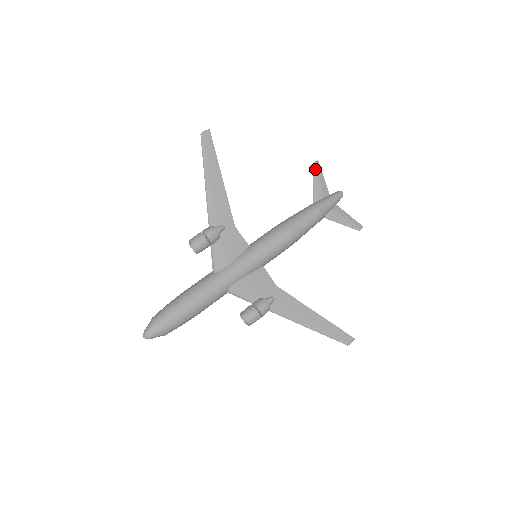
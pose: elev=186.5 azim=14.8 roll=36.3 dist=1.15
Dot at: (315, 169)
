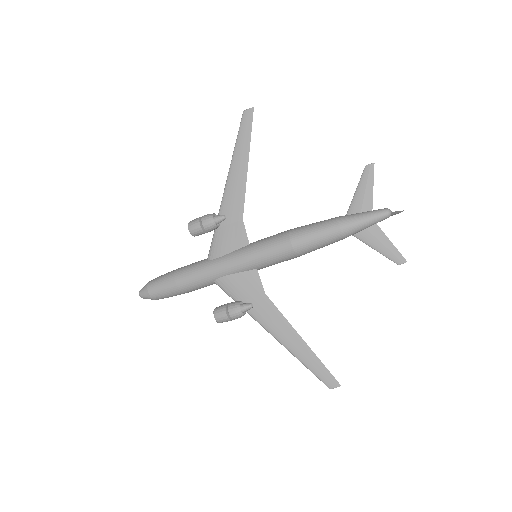
Dot at: (365, 174)
